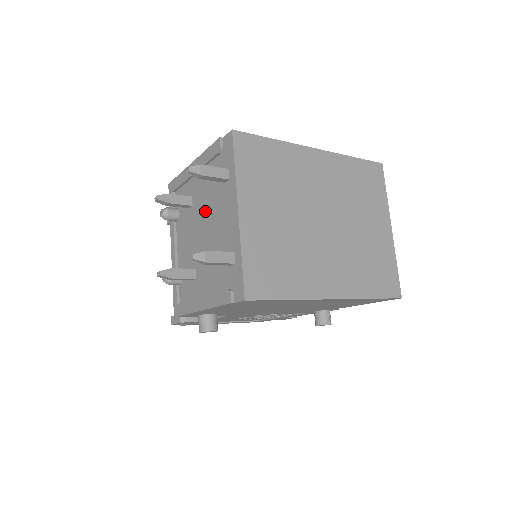
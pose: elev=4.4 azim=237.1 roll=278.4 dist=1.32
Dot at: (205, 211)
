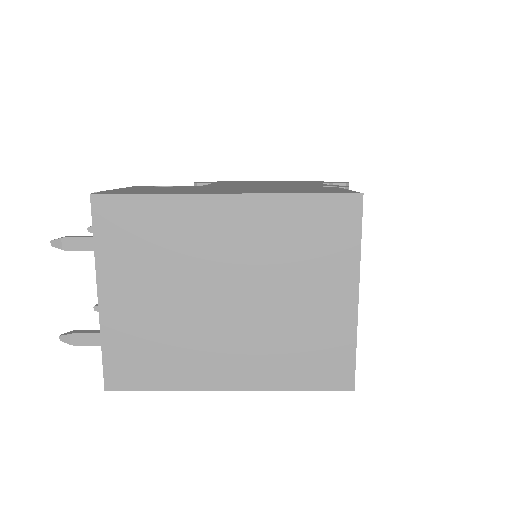
Dot at: occluded
